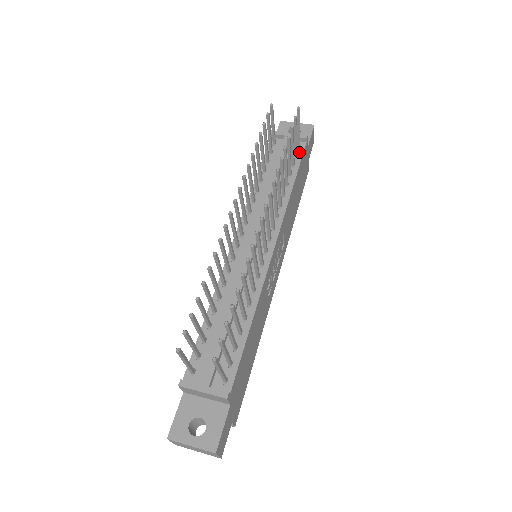
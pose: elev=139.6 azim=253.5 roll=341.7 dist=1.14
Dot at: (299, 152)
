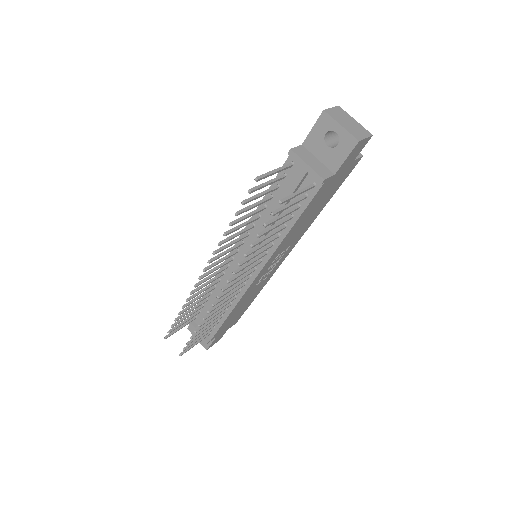
Dot at: (311, 193)
